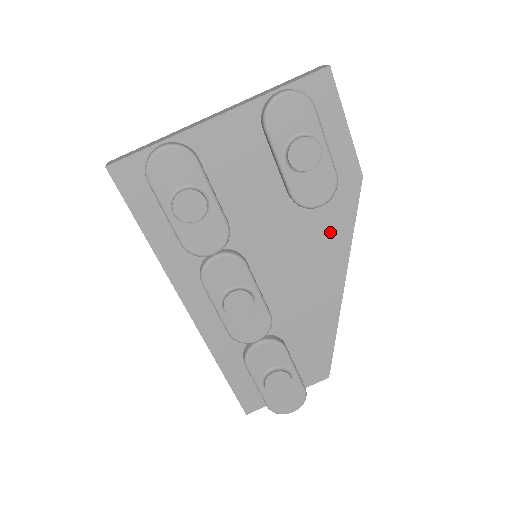
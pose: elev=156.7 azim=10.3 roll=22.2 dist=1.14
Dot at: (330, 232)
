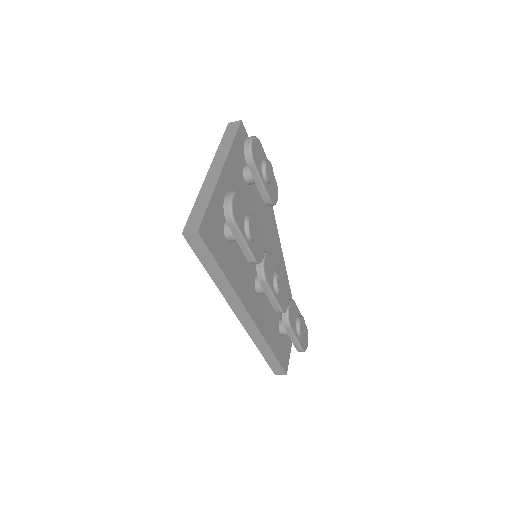
Dot at: (270, 221)
